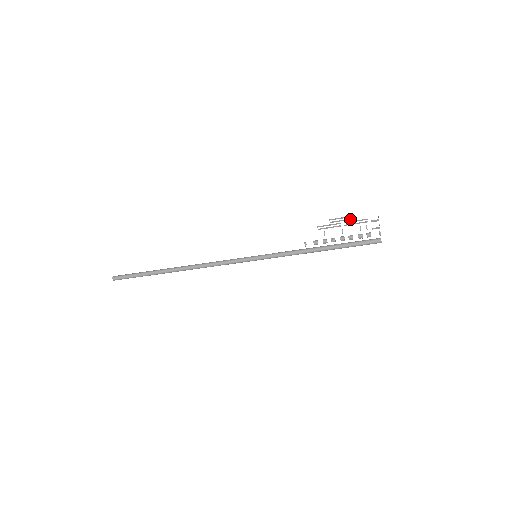
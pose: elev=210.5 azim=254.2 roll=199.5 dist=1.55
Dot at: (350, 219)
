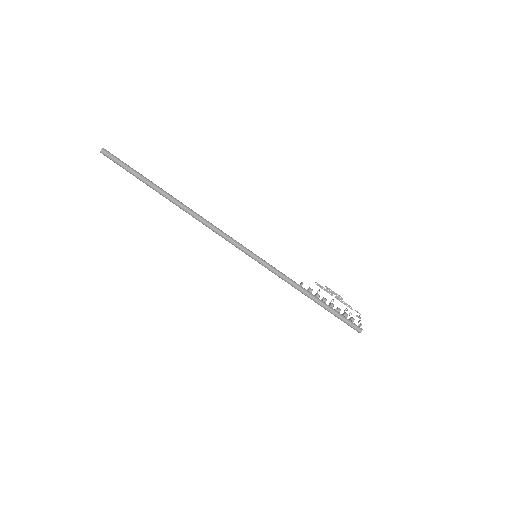
Dot at: (340, 298)
